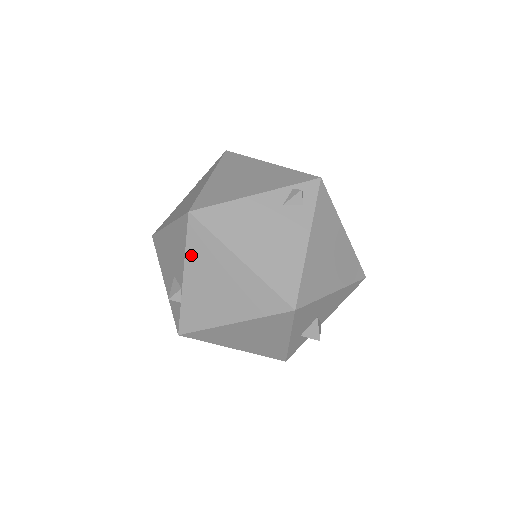
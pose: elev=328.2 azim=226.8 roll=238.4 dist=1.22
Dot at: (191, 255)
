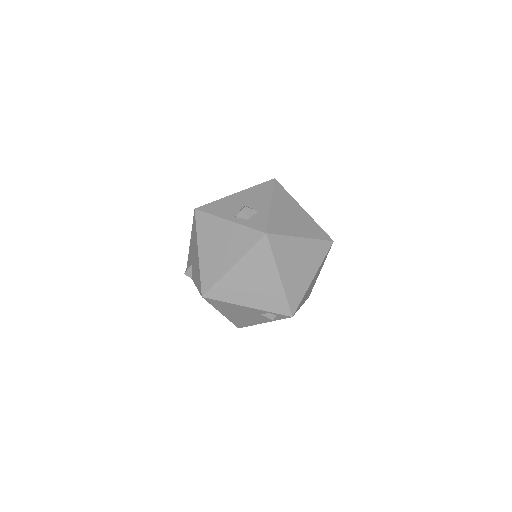
Dot at: occluded
